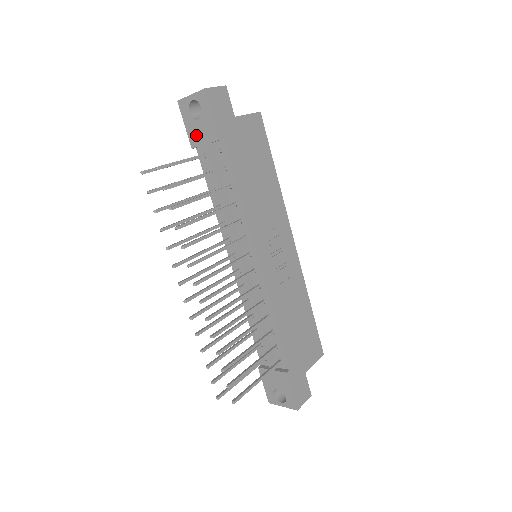
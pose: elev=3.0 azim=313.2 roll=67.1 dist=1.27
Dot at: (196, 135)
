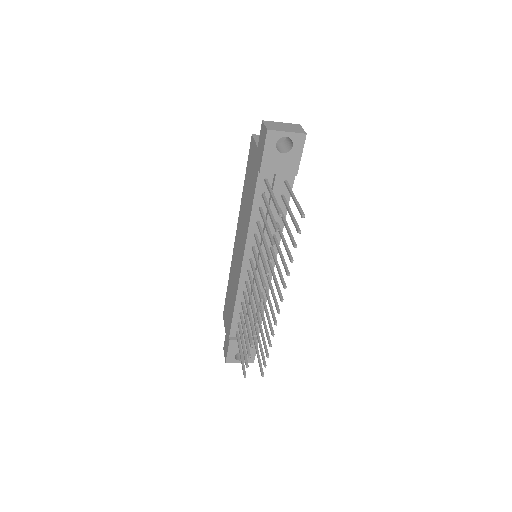
Dot at: (272, 164)
